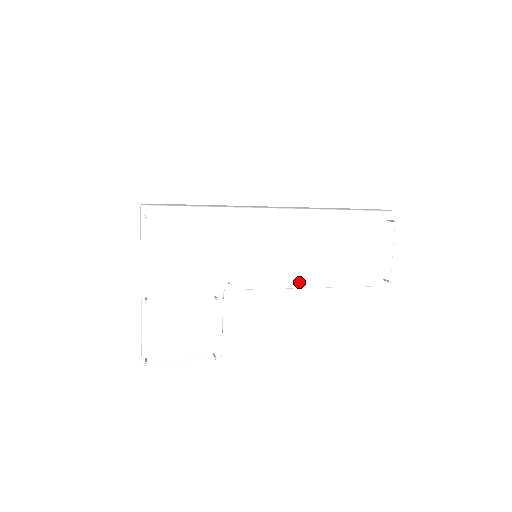
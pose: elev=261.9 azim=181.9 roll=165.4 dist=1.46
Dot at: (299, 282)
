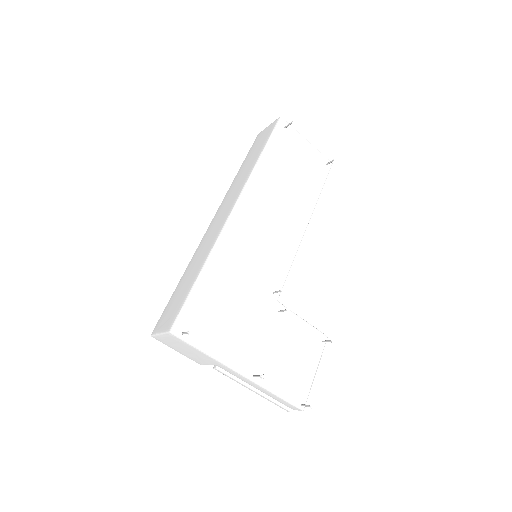
Dot at: (299, 232)
